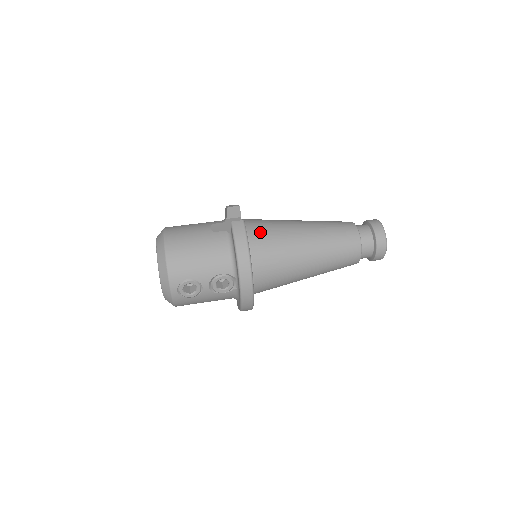
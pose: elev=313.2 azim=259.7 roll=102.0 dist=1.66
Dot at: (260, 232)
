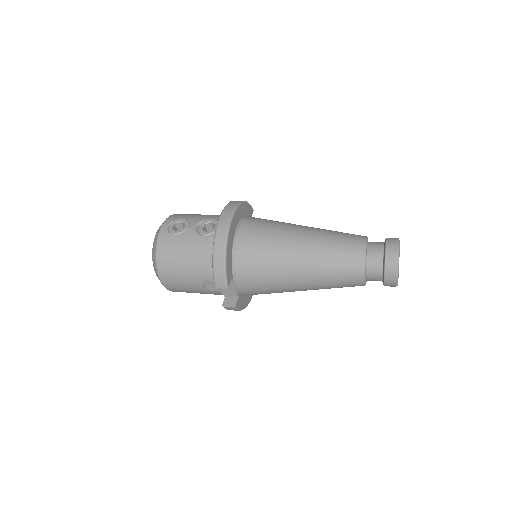
Dot at: occluded
